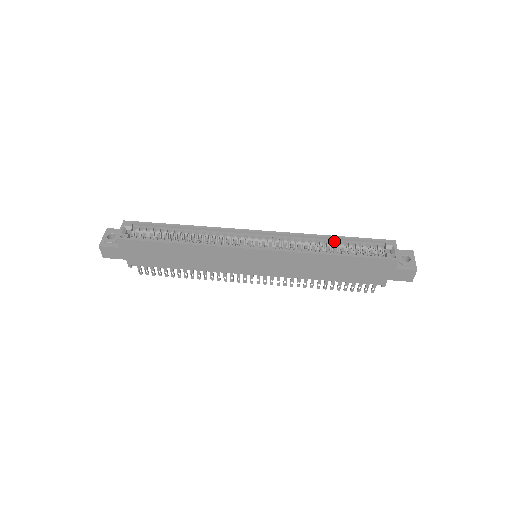
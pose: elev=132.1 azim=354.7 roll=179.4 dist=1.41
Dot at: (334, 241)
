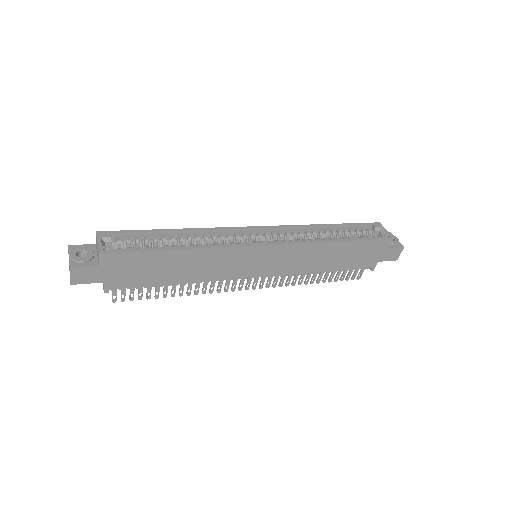
Dot at: (331, 229)
